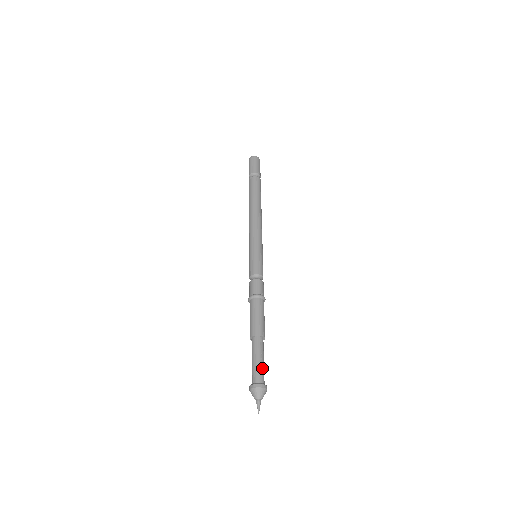
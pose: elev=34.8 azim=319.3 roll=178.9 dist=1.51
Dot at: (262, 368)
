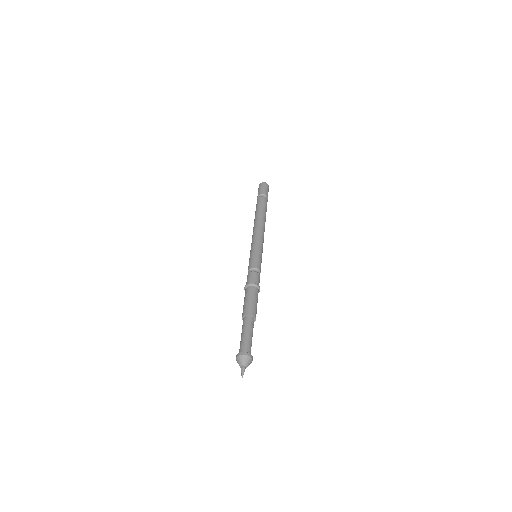
Dot at: occluded
